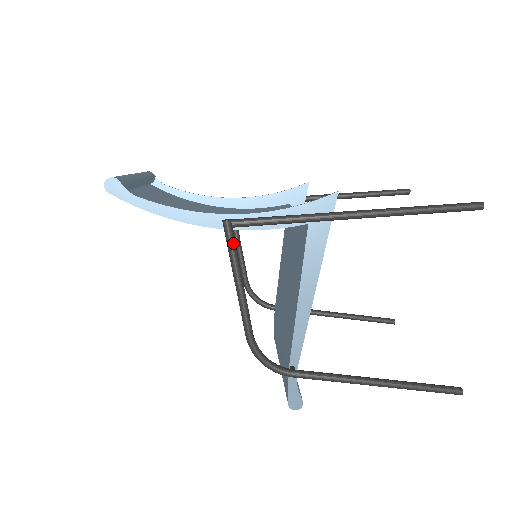
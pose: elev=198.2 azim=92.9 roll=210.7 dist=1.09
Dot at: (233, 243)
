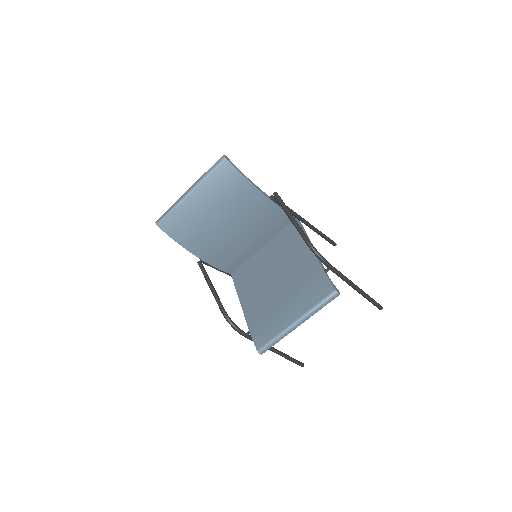
Dot at: (282, 201)
